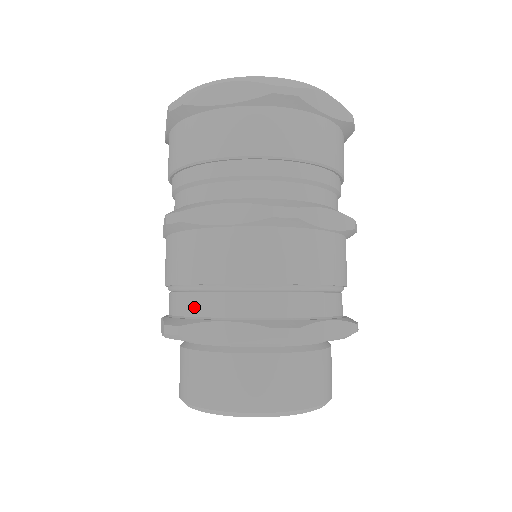
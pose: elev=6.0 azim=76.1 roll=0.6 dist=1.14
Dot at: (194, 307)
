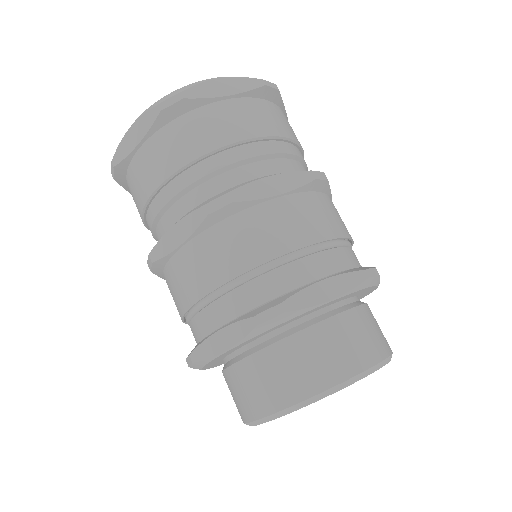
Dot at: (275, 286)
